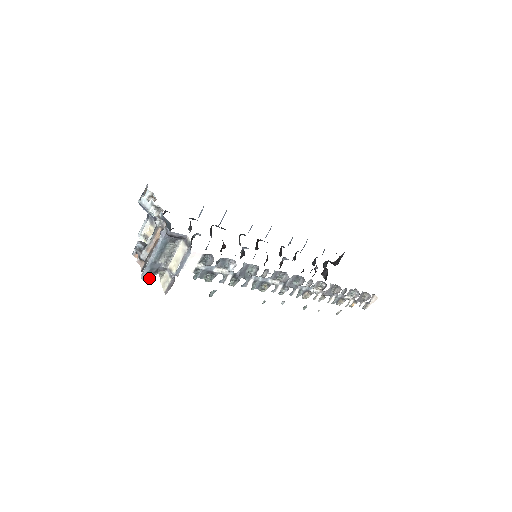
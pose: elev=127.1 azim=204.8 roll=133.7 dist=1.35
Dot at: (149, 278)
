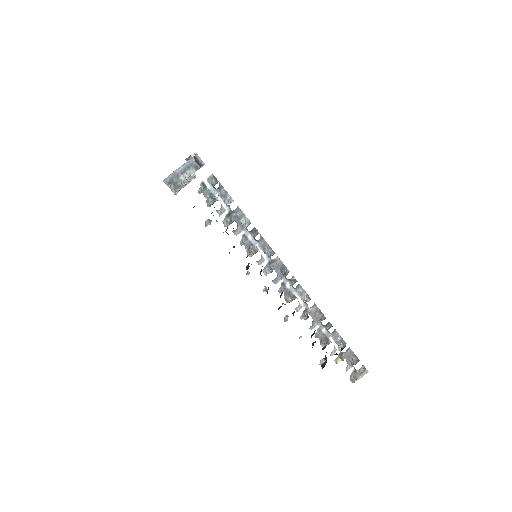
Dot at: (168, 185)
